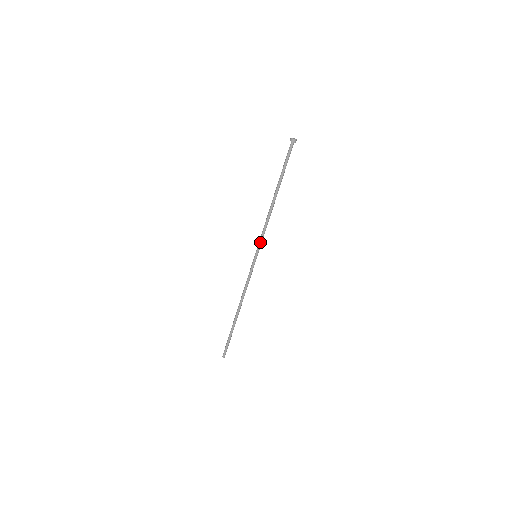
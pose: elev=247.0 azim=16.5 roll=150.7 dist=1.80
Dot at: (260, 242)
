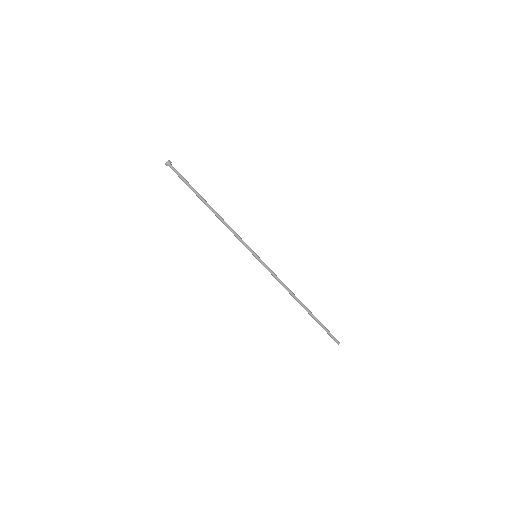
Dot at: (245, 245)
